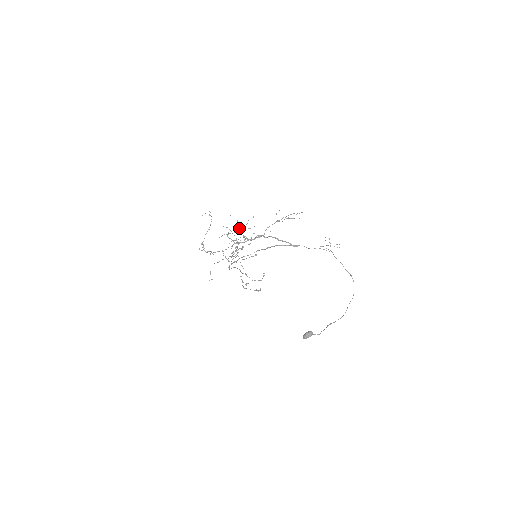
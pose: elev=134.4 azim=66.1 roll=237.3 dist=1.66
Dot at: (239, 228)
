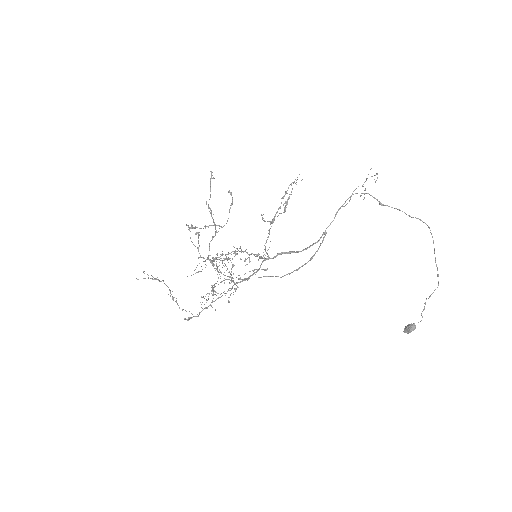
Dot at: occluded
